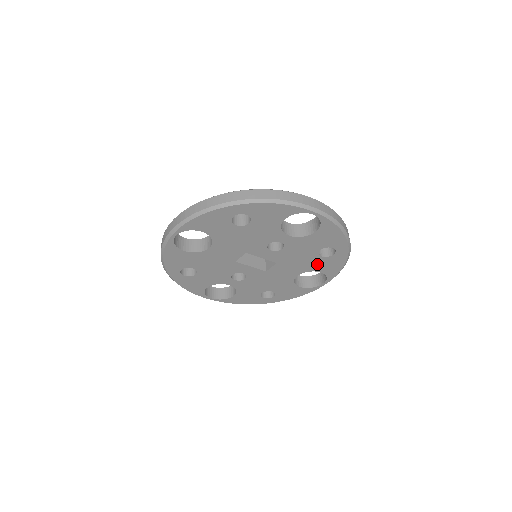
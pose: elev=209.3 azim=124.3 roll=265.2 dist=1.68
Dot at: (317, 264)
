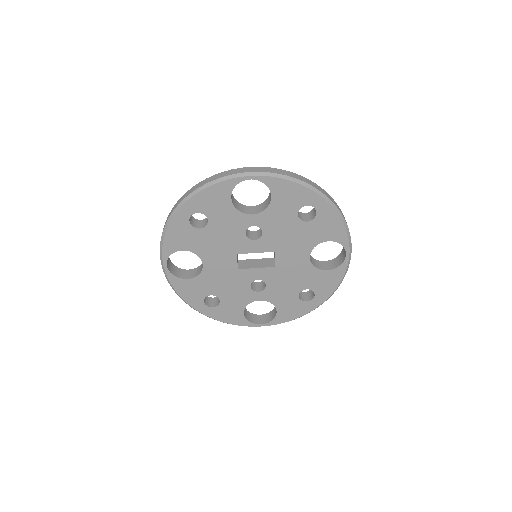
Dot at: (313, 233)
